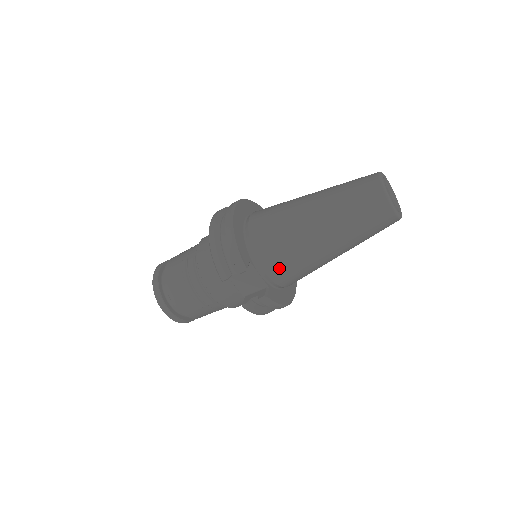
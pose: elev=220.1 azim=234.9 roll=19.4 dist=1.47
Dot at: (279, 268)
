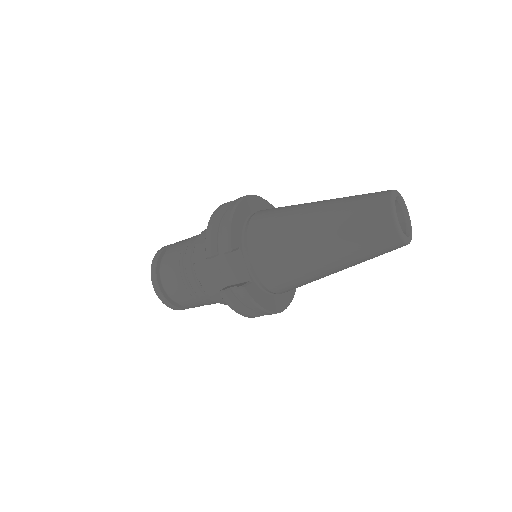
Dot at: (266, 262)
